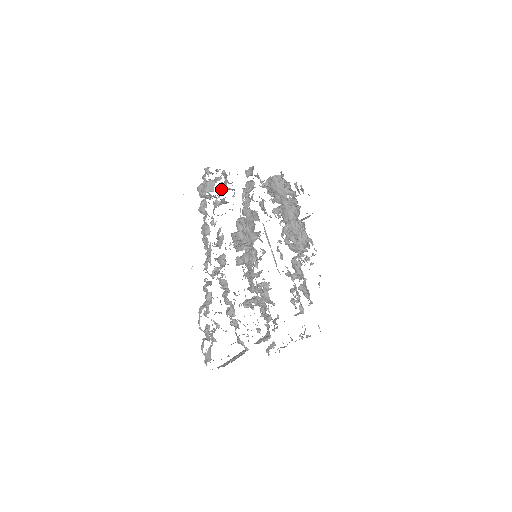
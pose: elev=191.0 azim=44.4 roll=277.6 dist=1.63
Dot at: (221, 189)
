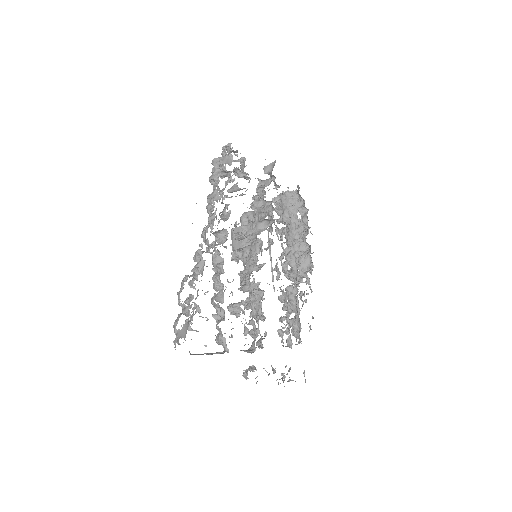
Dot at: (235, 174)
